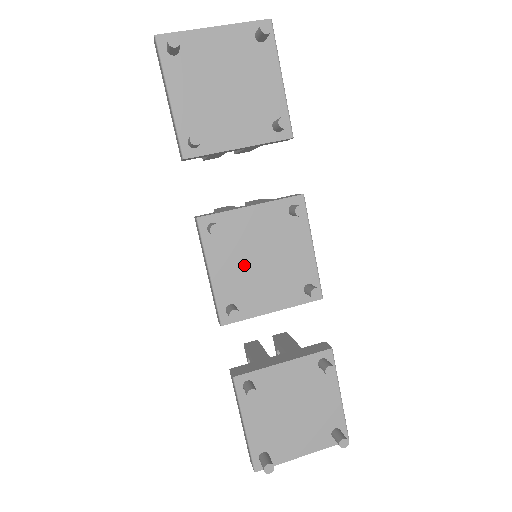
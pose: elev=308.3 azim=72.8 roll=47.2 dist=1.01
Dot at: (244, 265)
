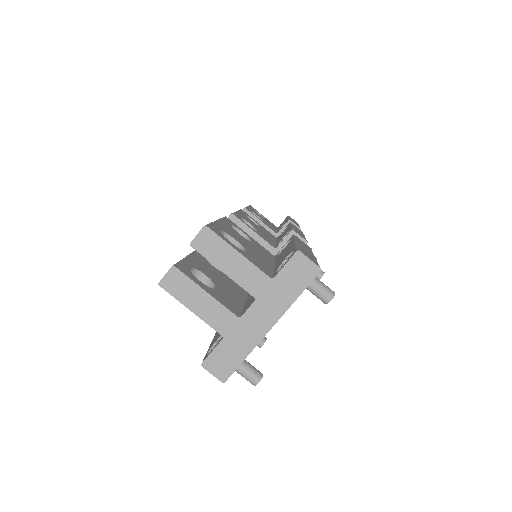
Dot at: occluded
